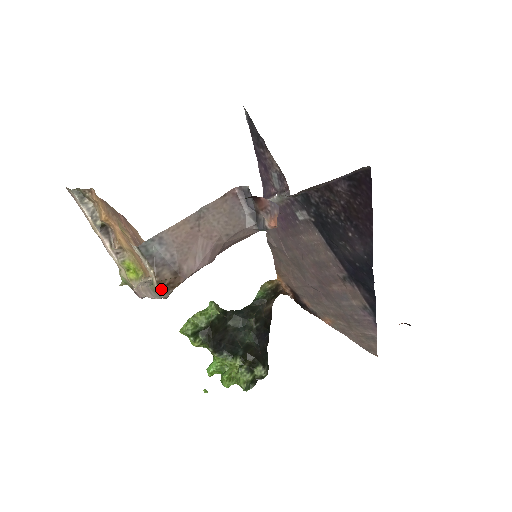
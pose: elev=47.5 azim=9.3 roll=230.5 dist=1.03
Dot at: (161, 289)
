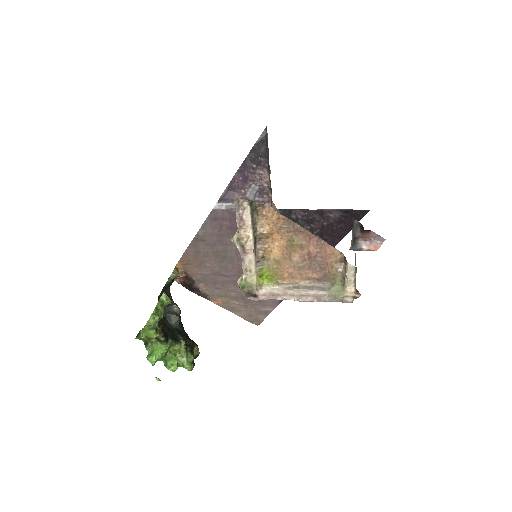
Dot at: occluded
